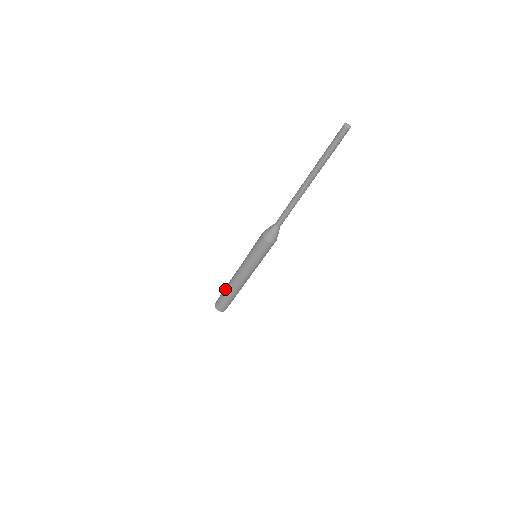
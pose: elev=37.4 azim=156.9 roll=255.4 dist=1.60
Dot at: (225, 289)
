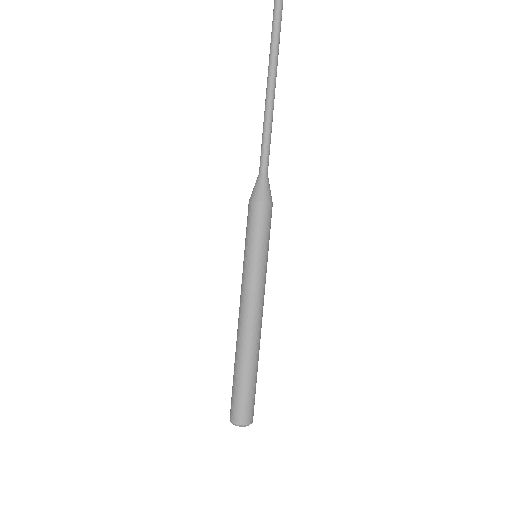
Dot at: (234, 363)
